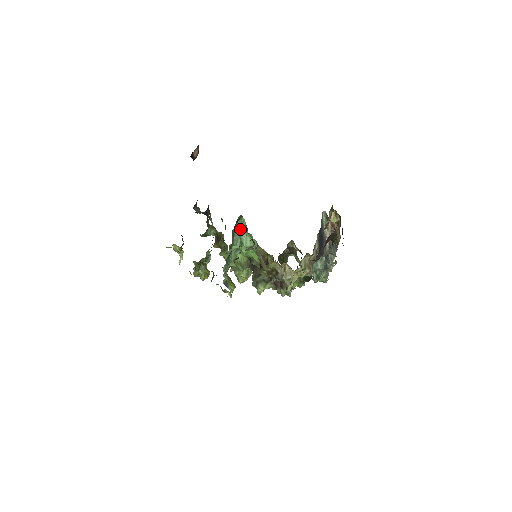
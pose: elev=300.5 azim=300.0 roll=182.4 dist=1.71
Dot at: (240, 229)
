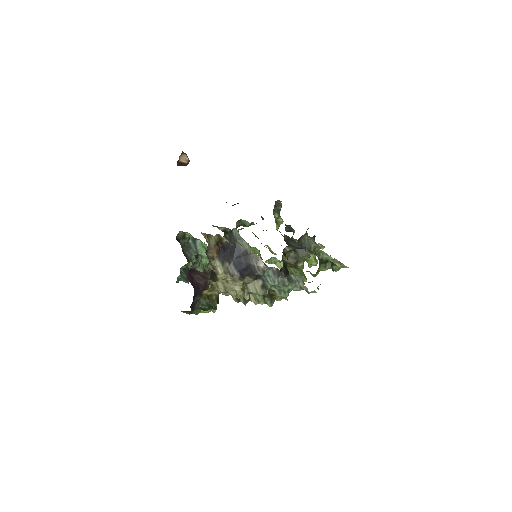
Dot at: (200, 240)
